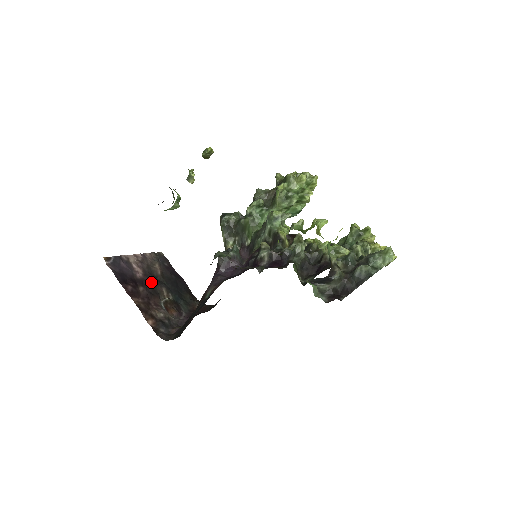
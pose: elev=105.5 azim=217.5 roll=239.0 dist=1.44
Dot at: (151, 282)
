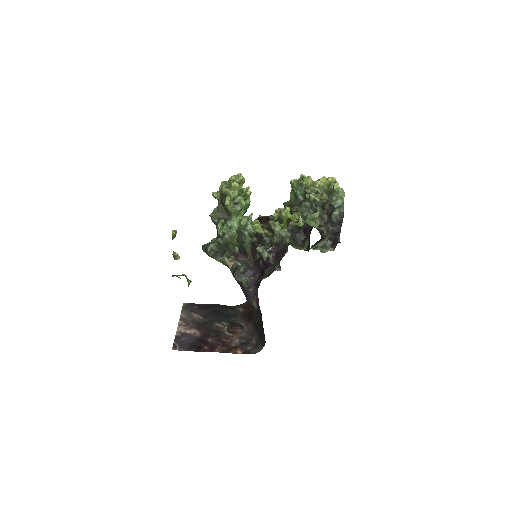
Dot at: (207, 329)
